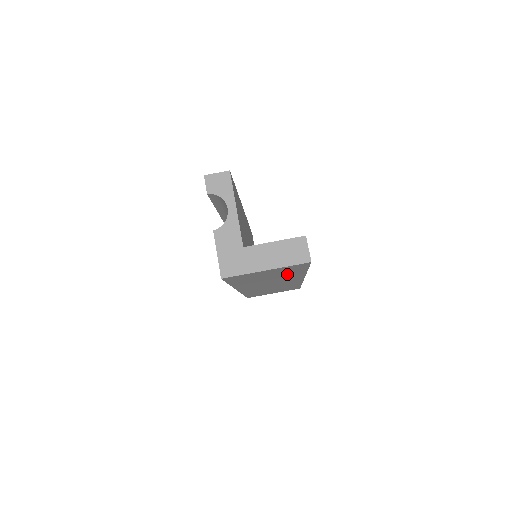
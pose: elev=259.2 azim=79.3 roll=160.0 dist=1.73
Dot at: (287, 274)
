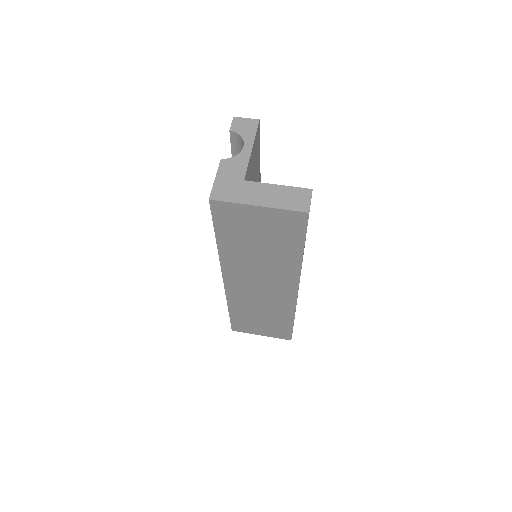
Dot at: (280, 250)
